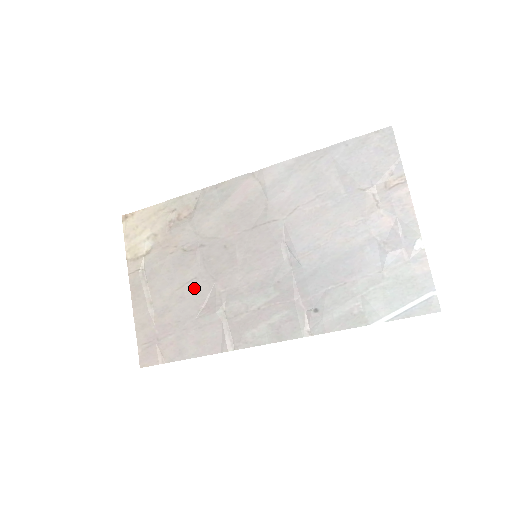
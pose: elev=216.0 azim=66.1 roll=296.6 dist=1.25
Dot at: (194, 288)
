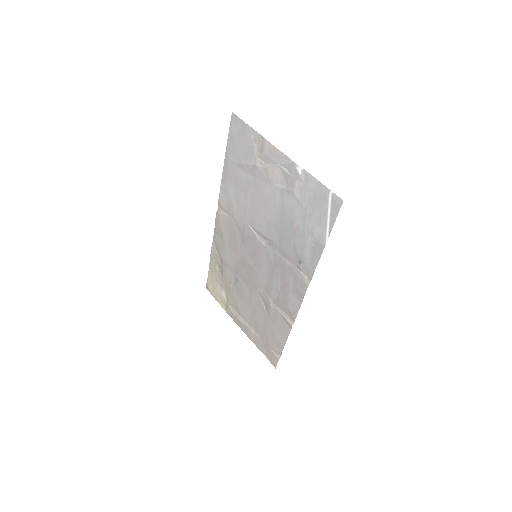
Dot at: (254, 301)
